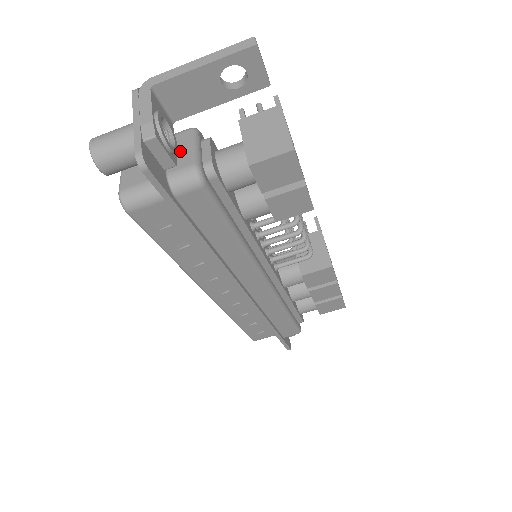
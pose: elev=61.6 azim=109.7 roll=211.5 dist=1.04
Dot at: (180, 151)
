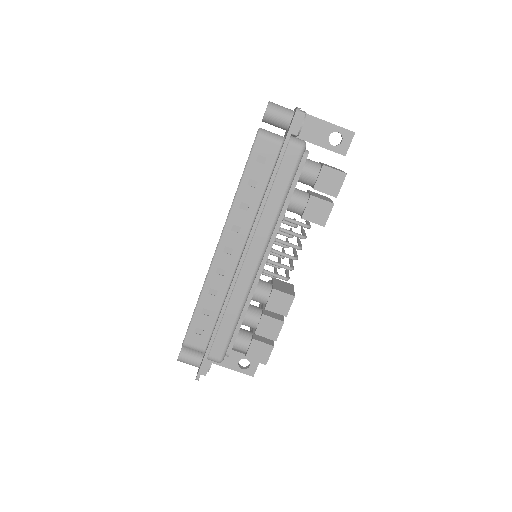
Dot at: occluded
